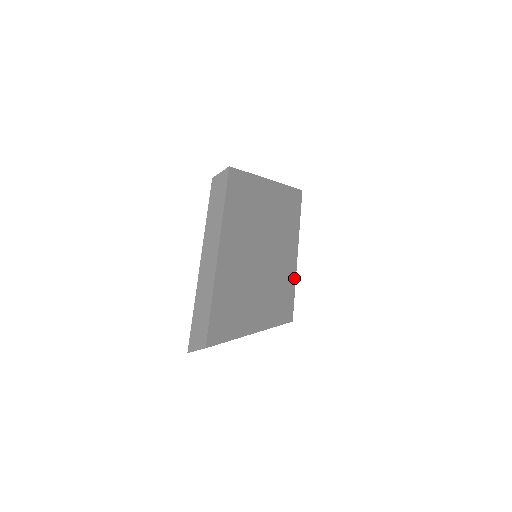
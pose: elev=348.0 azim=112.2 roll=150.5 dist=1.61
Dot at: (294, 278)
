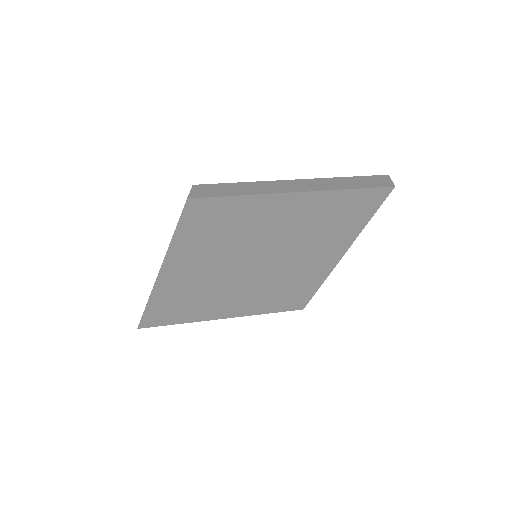
Dot at: (323, 277)
